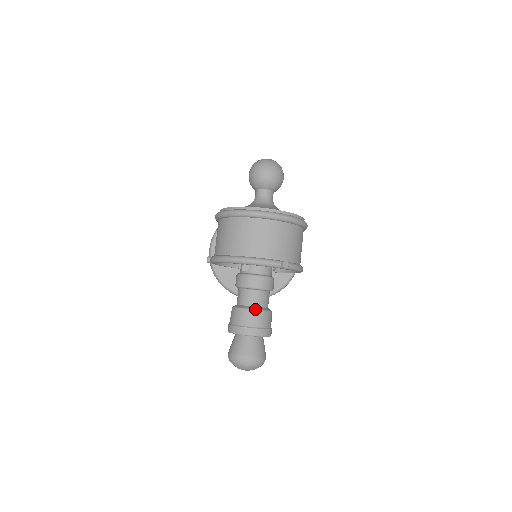
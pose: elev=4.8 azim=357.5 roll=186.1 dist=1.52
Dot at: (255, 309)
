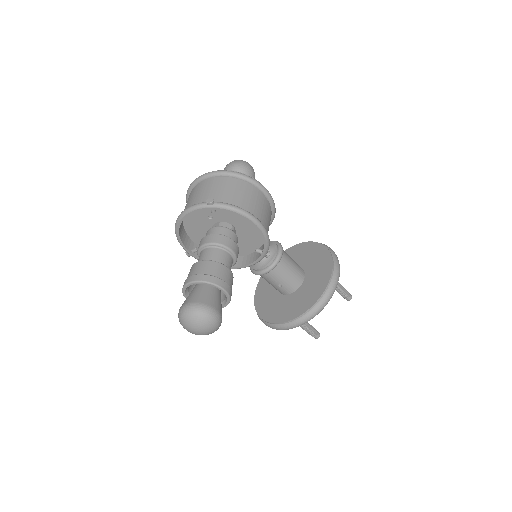
Dot at: (199, 261)
